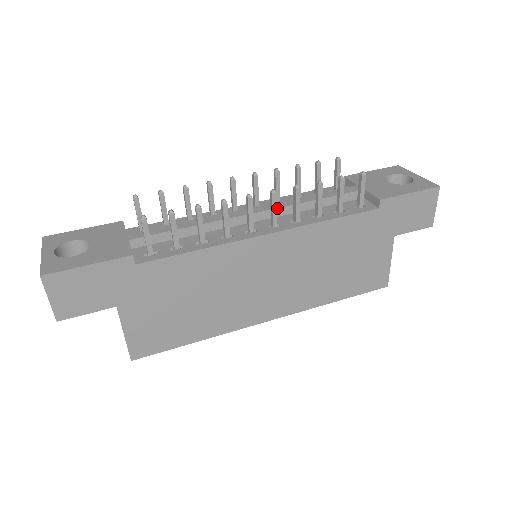
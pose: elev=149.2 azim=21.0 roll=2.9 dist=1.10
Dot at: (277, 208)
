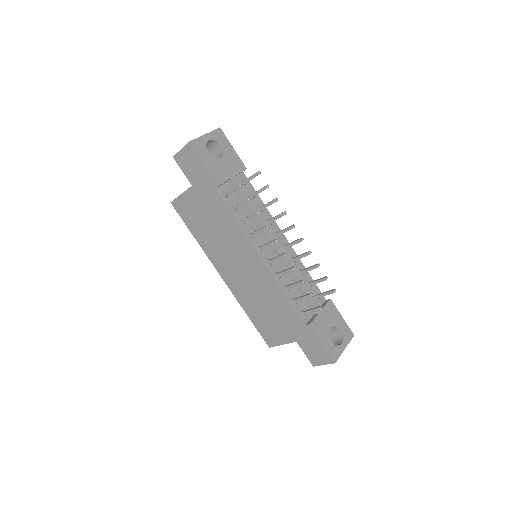
Dot at: (284, 260)
